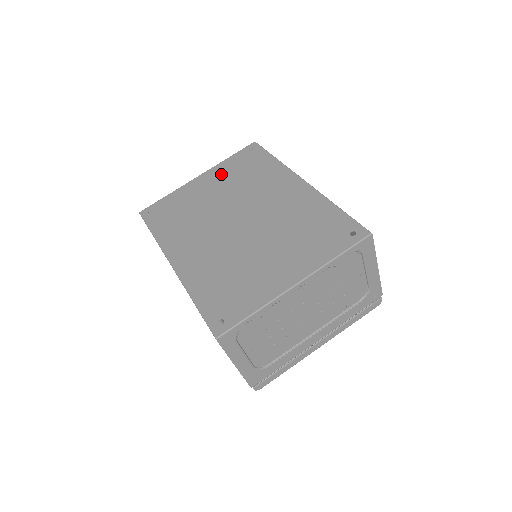
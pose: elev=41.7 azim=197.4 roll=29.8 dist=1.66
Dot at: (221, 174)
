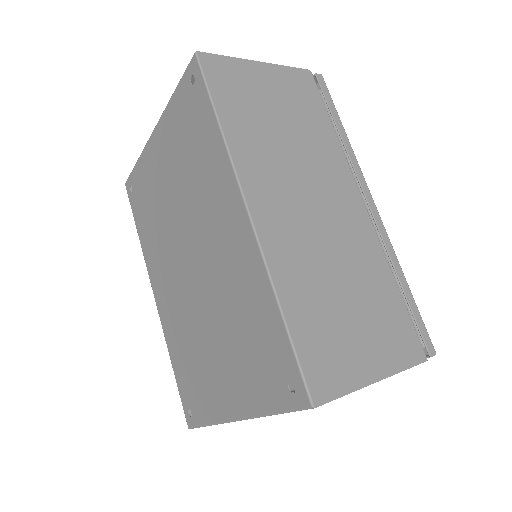
Dot at: (170, 139)
